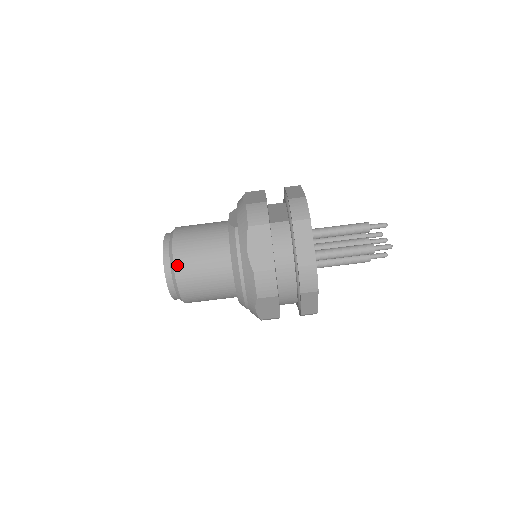
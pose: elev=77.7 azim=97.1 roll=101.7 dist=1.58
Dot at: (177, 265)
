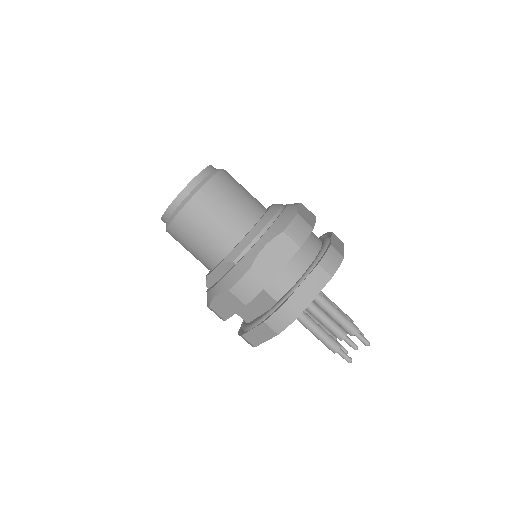
Dot at: (223, 172)
